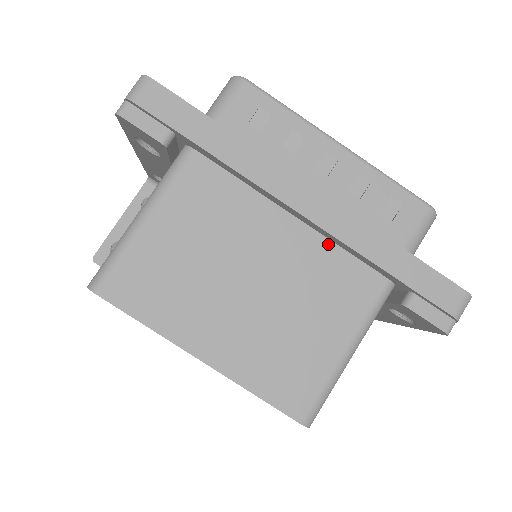
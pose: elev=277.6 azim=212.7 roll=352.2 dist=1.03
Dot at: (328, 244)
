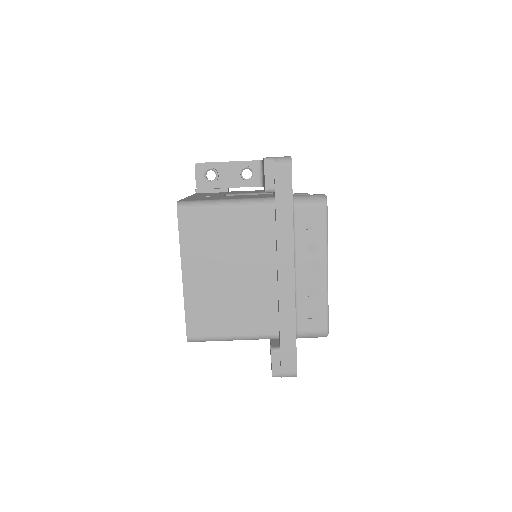
Dot at: (275, 296)
